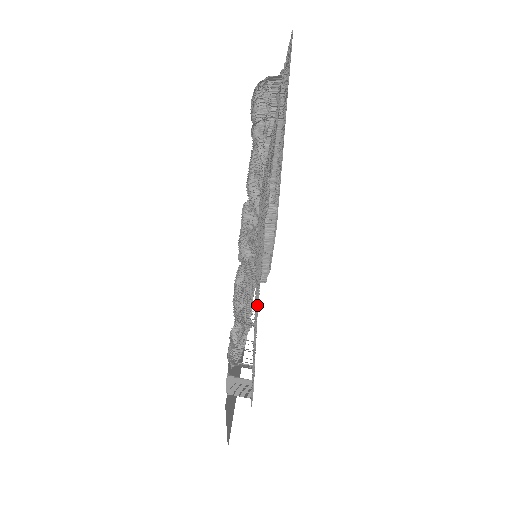
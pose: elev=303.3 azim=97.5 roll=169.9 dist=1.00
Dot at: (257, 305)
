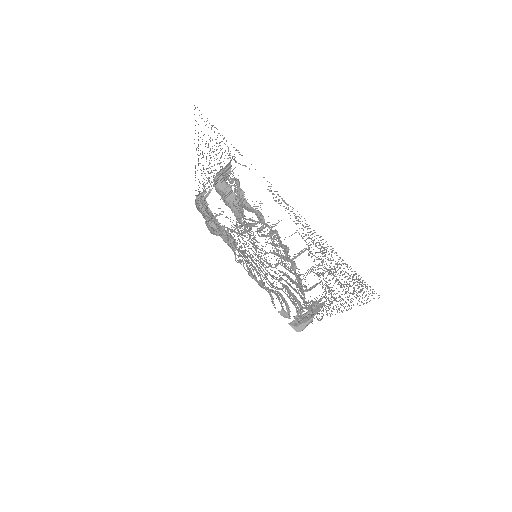
Dot at: occluded
